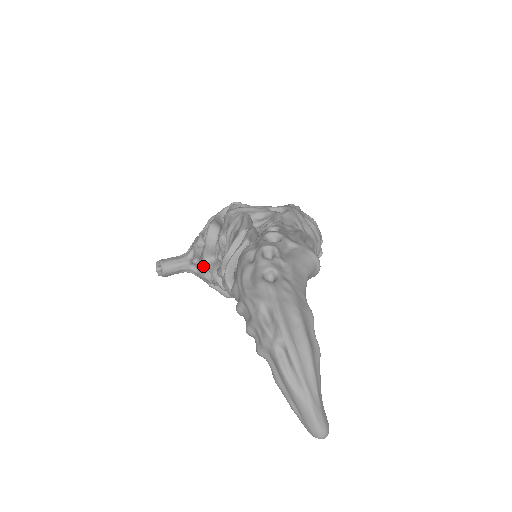
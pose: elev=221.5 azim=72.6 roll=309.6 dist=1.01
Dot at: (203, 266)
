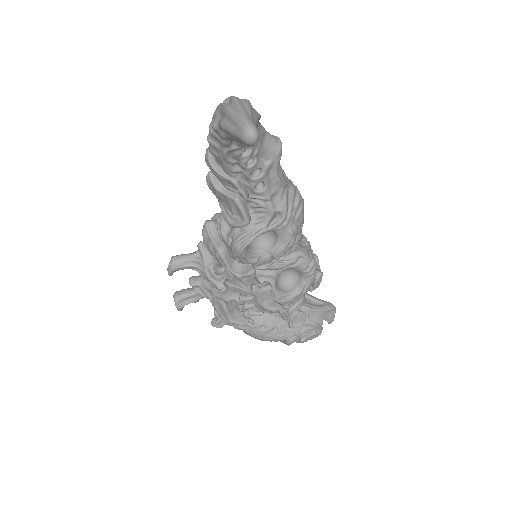
Dot at: (207, 252)
